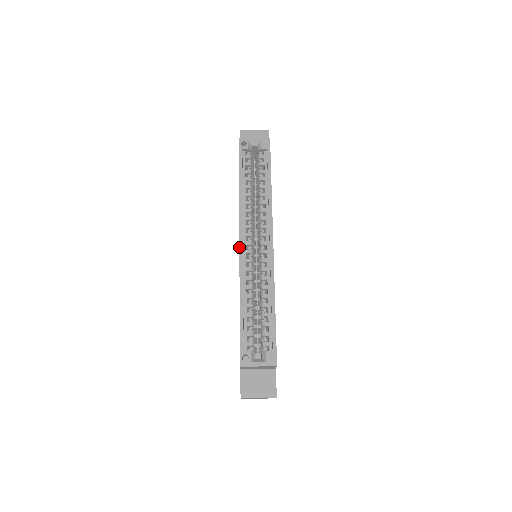
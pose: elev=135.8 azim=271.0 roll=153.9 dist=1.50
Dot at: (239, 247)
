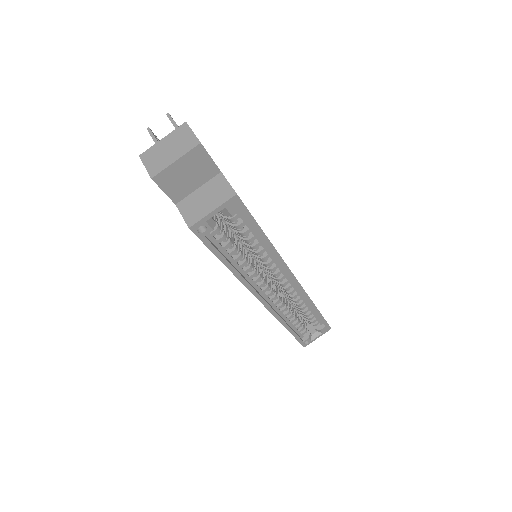
Dot at: occluded
